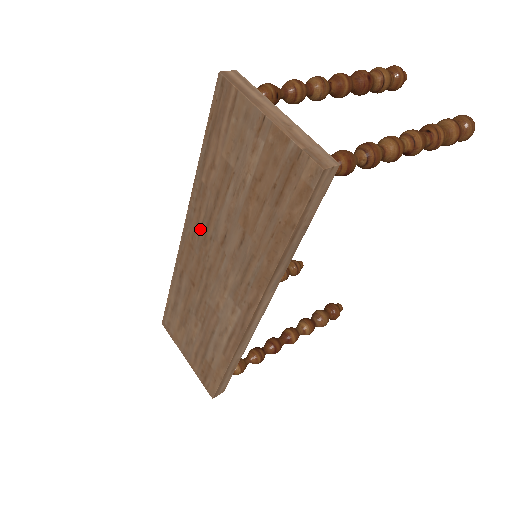
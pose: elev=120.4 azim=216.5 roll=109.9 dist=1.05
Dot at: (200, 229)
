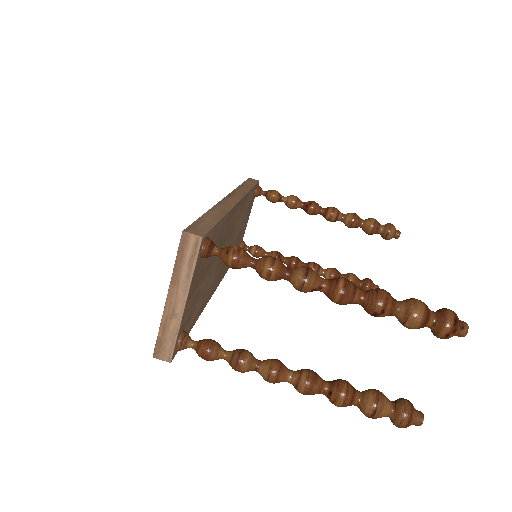
Dot at: occluded
